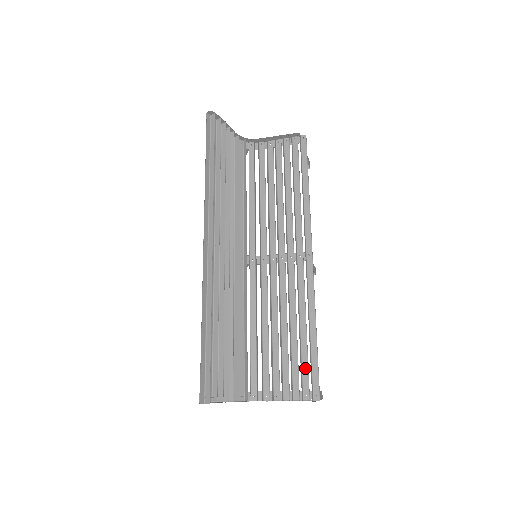
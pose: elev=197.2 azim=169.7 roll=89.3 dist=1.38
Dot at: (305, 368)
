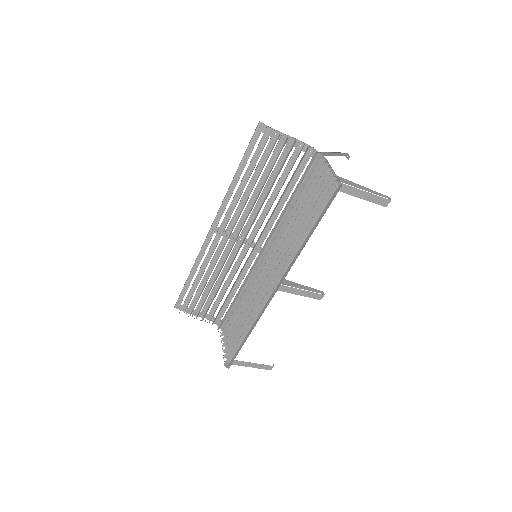
Dot at: occluded
